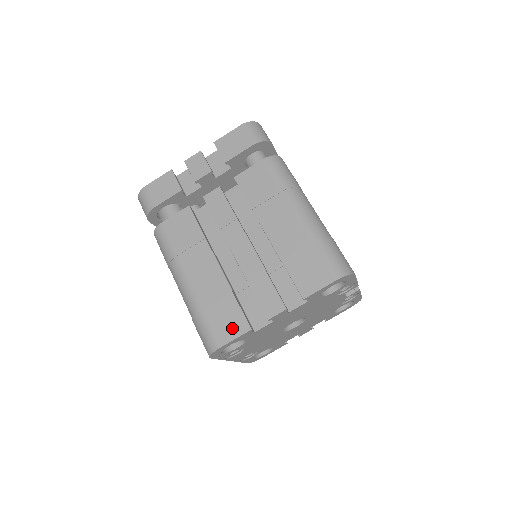
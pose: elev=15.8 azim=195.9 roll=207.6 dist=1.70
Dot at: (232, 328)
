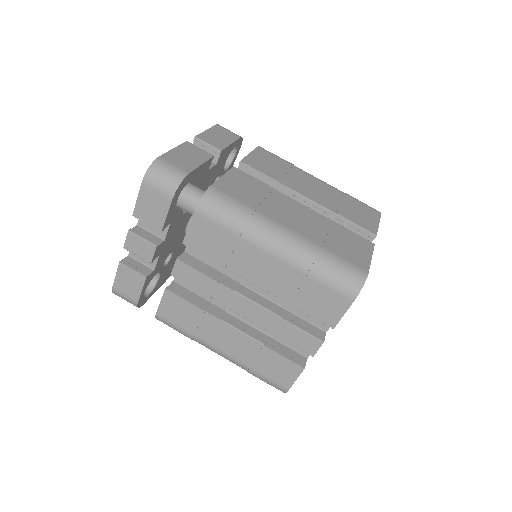
Dot at: (287, 373)
